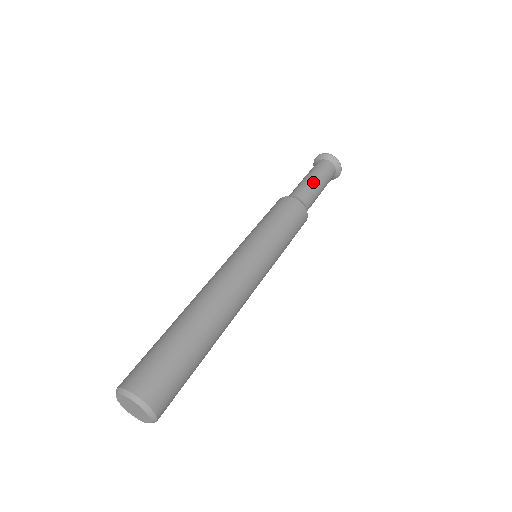
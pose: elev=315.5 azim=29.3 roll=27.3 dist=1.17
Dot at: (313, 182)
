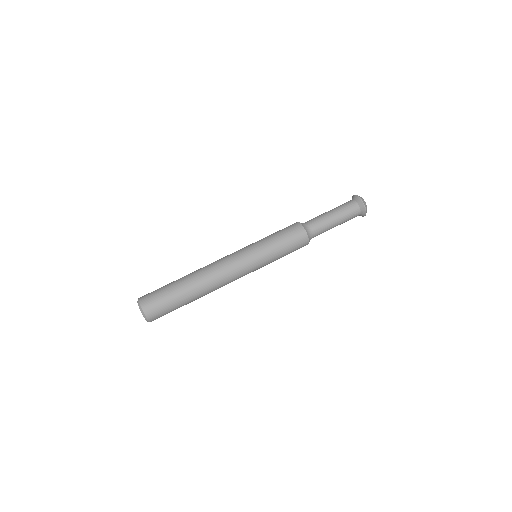
Dot at: (332, 223)
